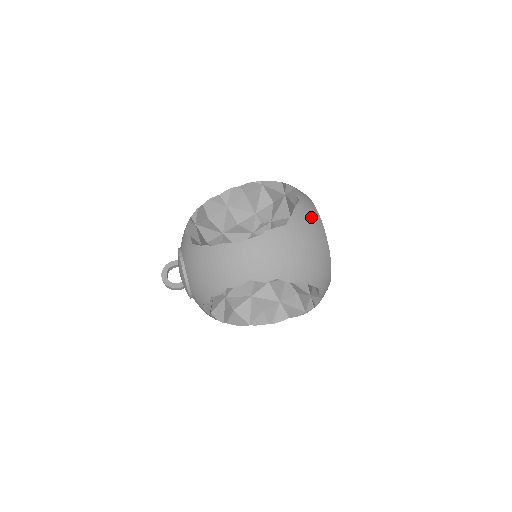
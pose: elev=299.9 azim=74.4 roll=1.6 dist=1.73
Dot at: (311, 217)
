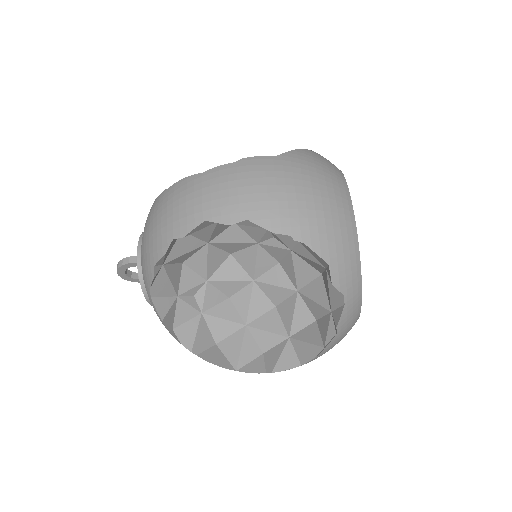
Dot at: (343, 337)
